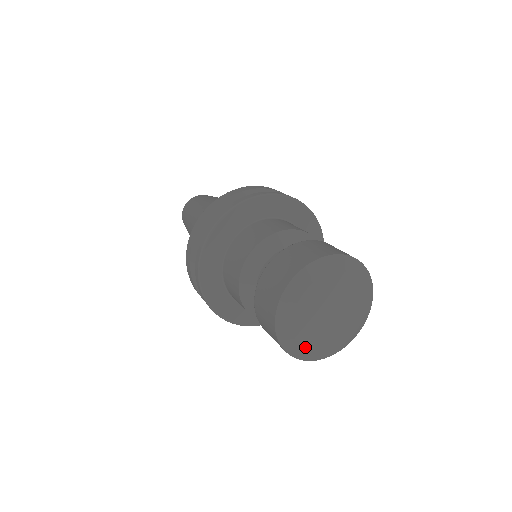
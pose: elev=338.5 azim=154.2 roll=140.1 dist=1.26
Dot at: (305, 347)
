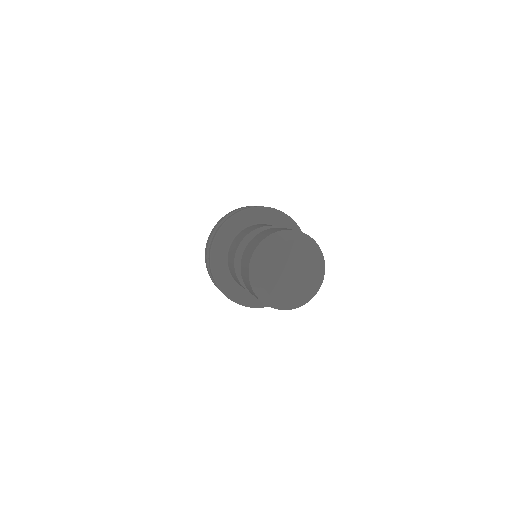
Dot at: (262, 267)
